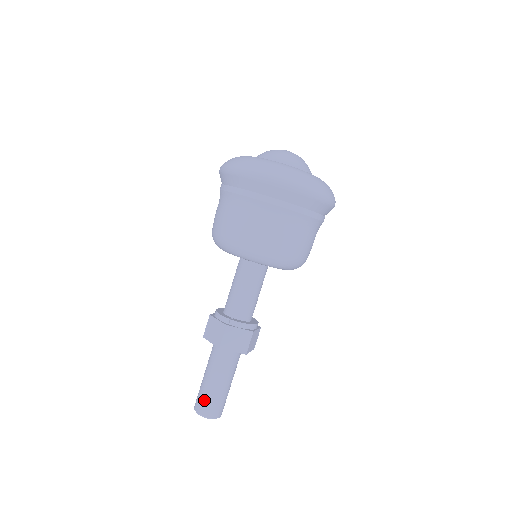
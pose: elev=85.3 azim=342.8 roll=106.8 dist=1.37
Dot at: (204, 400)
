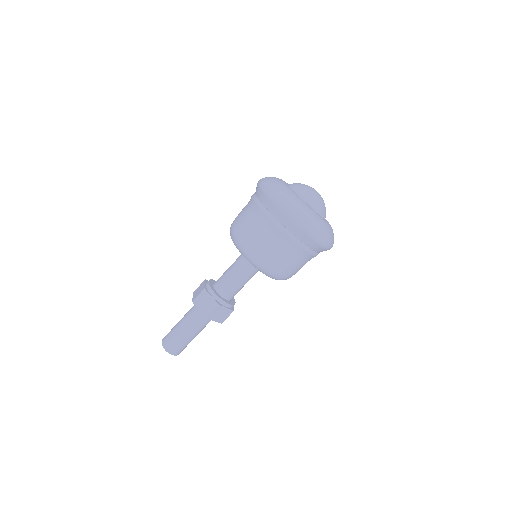
Dot at: (175, 343)
